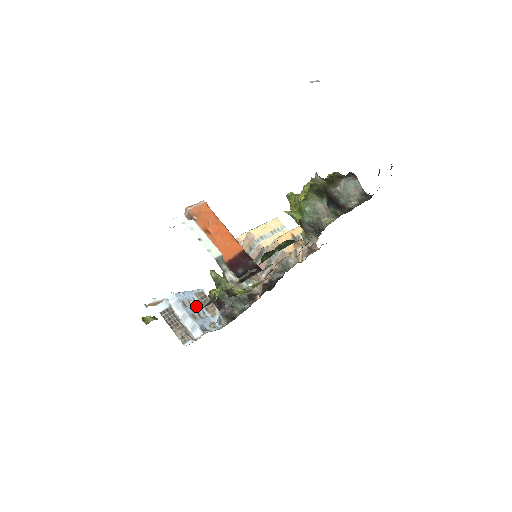
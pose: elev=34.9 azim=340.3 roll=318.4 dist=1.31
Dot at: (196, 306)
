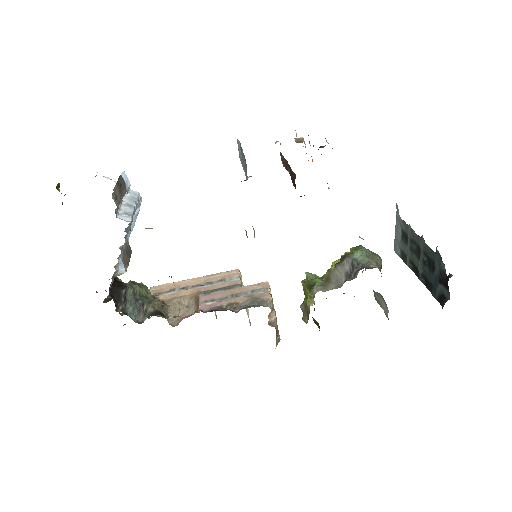
Dot at: occluded
